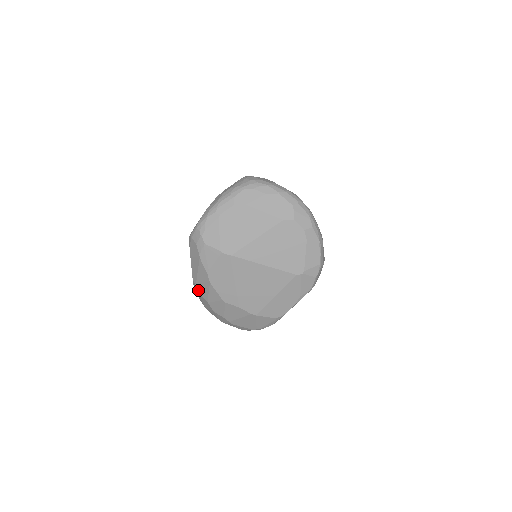
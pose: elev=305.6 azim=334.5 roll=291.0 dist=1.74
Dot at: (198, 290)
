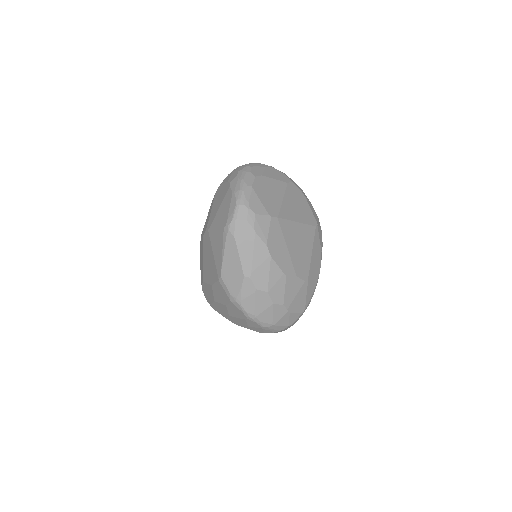
Dot at: (254, 284)
